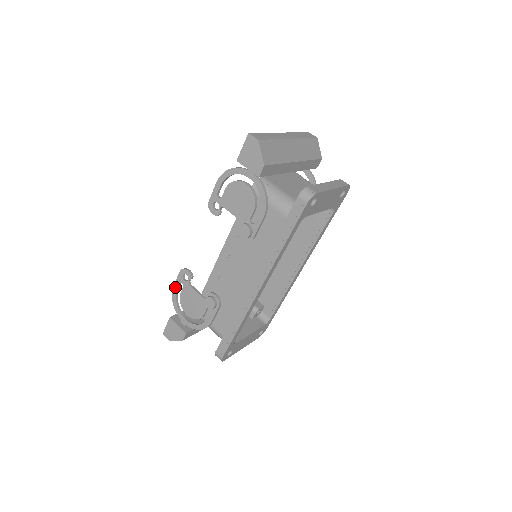
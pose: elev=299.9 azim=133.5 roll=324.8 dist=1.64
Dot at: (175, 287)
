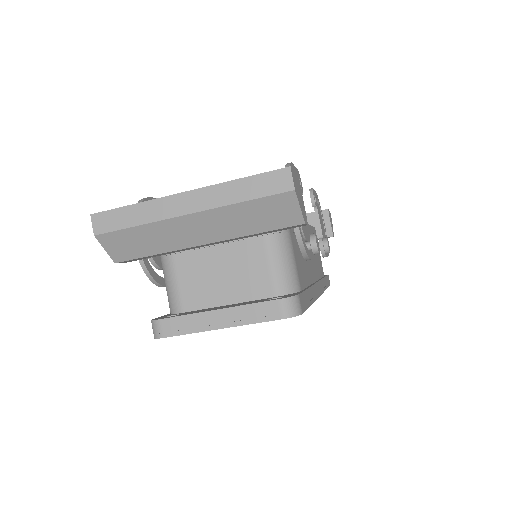
Dot at: occluded
